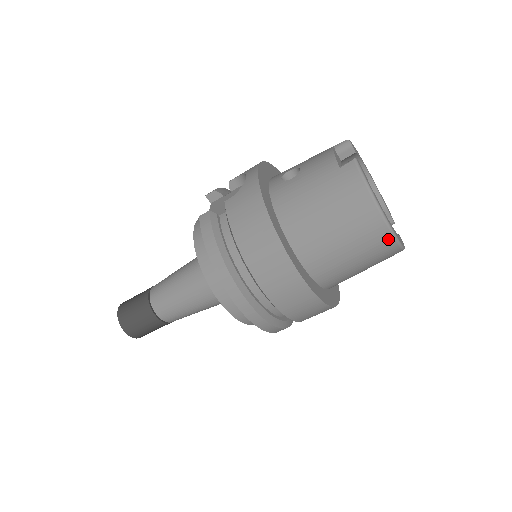
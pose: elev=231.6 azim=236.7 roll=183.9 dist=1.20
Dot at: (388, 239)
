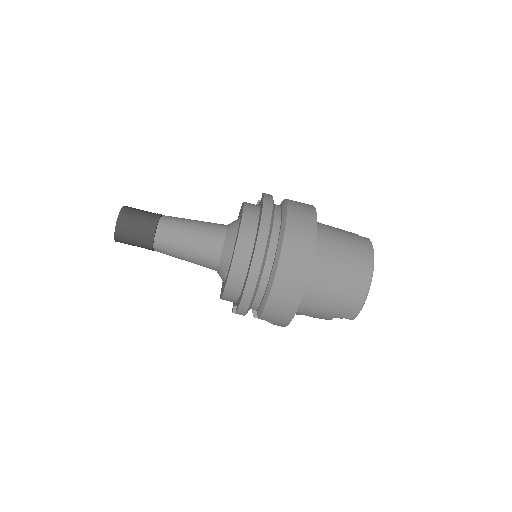
Dot at: (365, 286)
